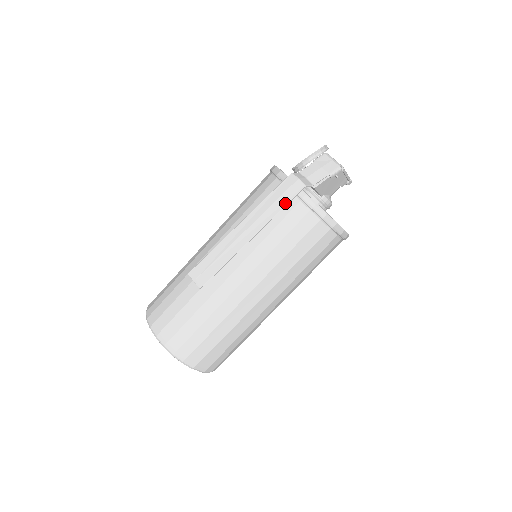
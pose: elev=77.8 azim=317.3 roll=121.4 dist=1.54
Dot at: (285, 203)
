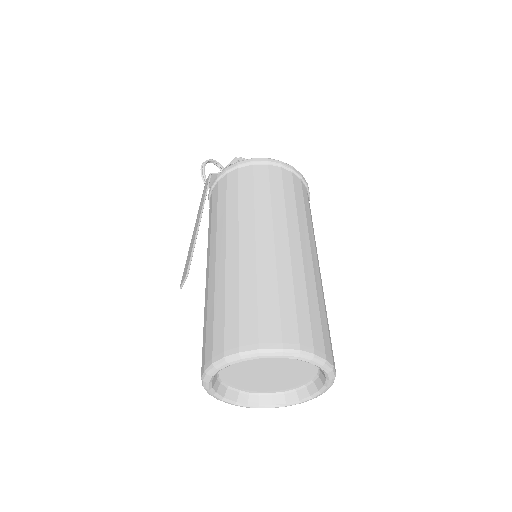
Dot at: (206, 189)
